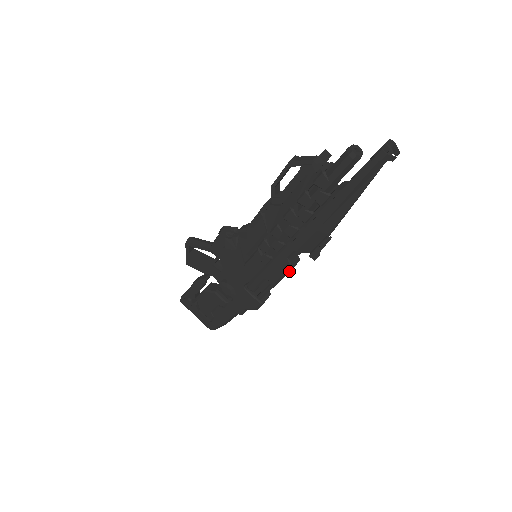
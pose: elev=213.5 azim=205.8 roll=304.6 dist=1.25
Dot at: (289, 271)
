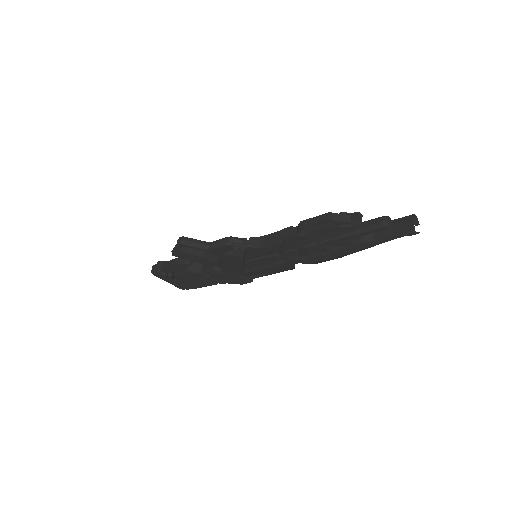
Dot at: occluded
